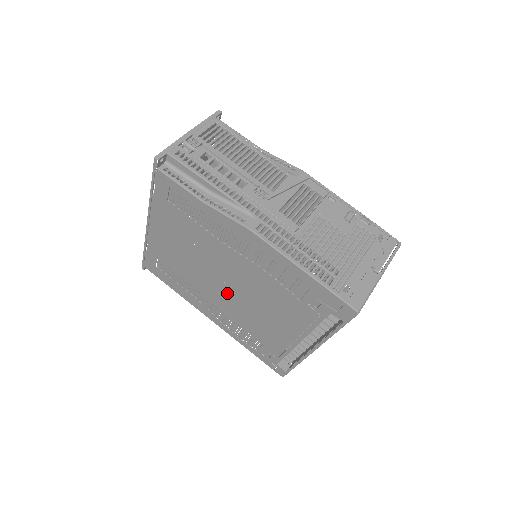
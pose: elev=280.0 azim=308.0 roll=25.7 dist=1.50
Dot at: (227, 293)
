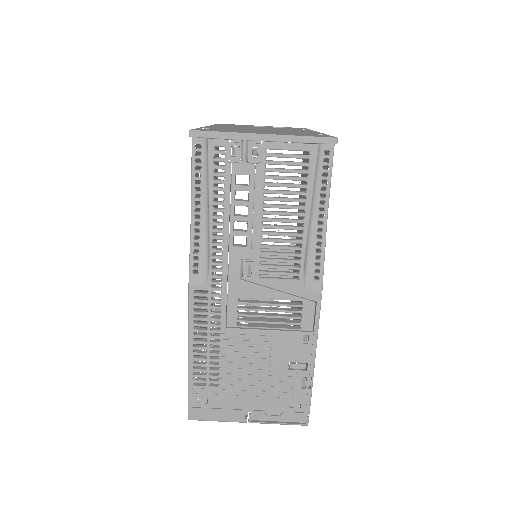
Dot at: occluded
